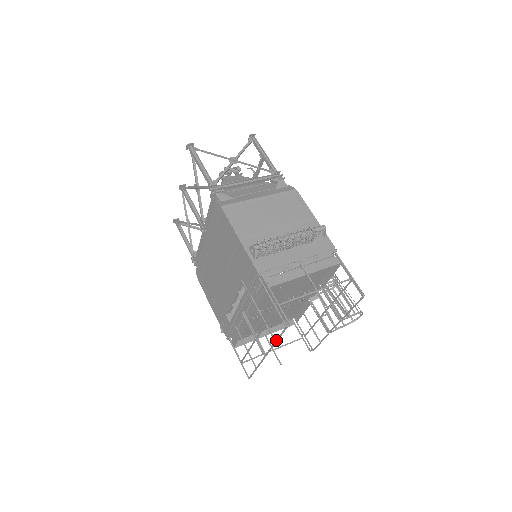
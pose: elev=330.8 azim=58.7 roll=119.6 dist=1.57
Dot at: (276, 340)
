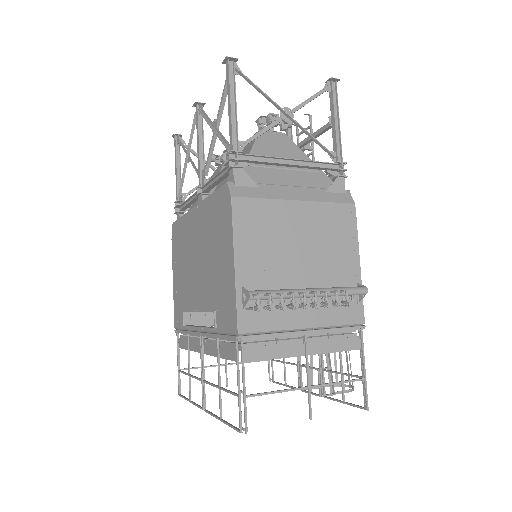
Dot at: (222, 421)
